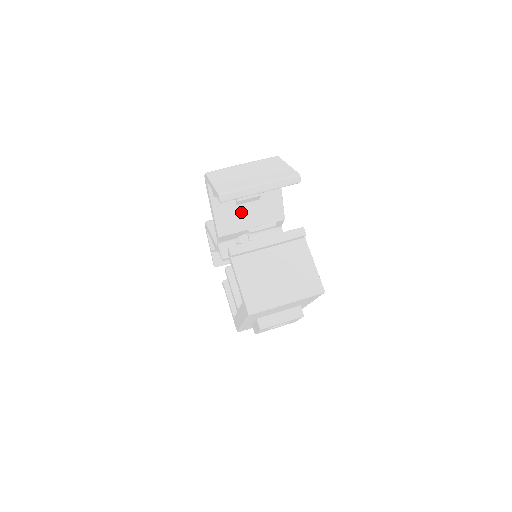
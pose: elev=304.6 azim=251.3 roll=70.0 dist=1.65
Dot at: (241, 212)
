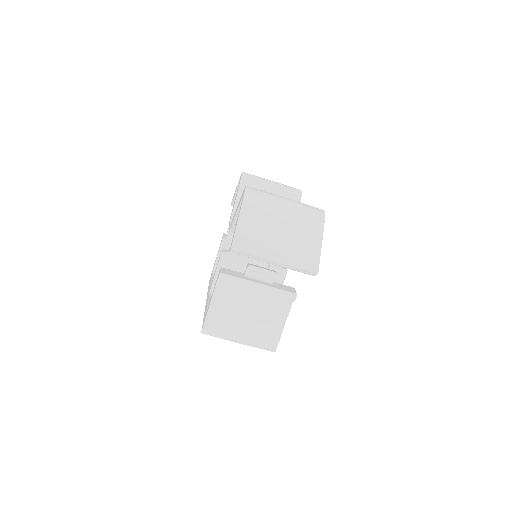
Dot at: occluded
